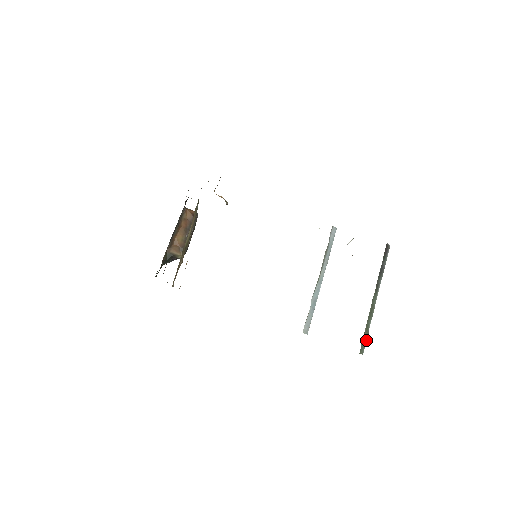
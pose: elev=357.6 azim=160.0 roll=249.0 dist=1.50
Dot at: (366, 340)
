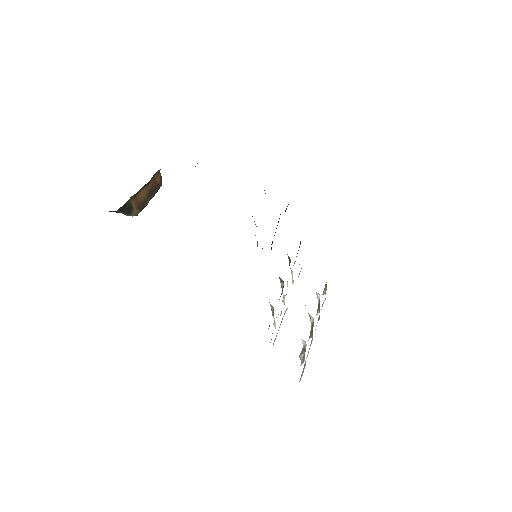
Dot at: occluded
